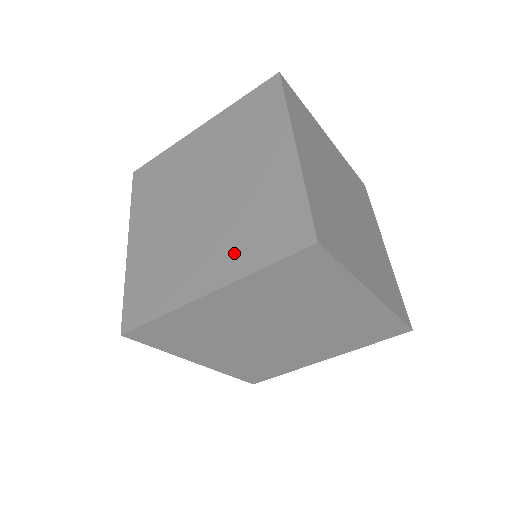
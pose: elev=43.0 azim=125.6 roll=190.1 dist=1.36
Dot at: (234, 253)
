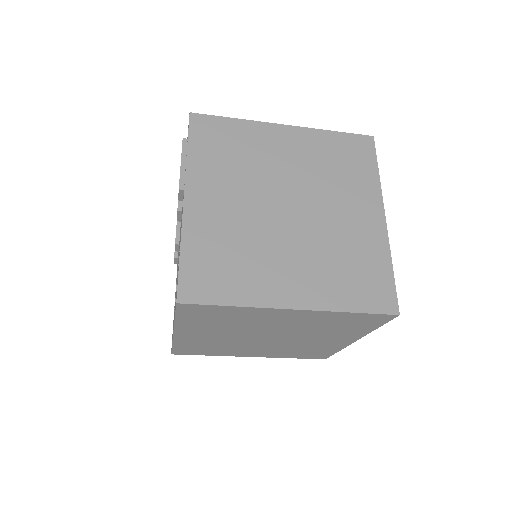
Dot at: (324, 284)
